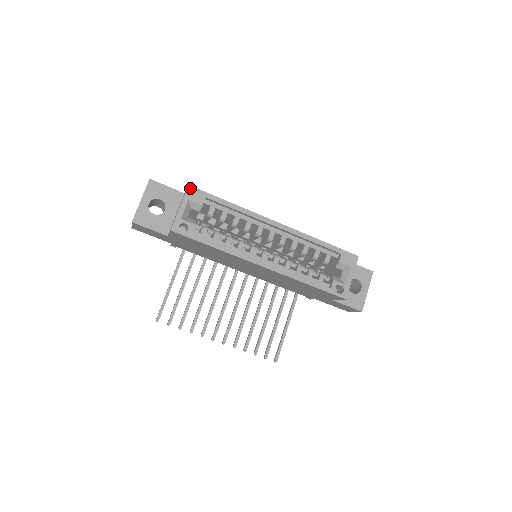
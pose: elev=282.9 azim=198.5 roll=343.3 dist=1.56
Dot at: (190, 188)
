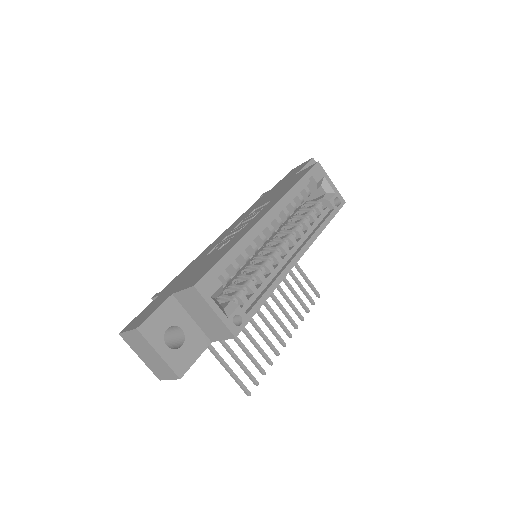
Dot at: (198, 286)
